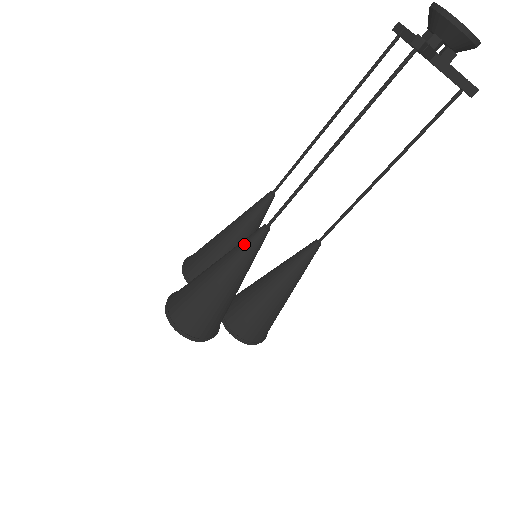
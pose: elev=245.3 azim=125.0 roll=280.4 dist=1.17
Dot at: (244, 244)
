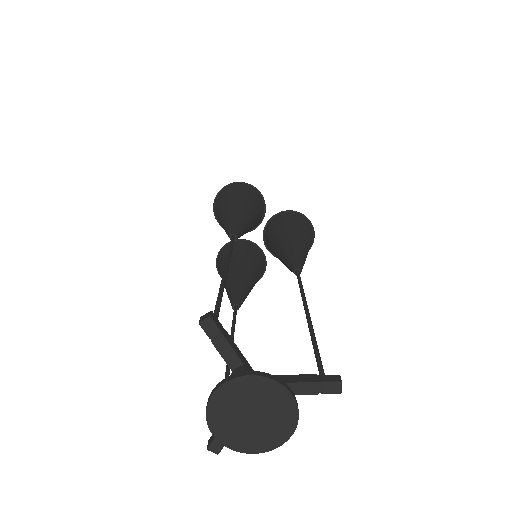
Dot at: occluded
